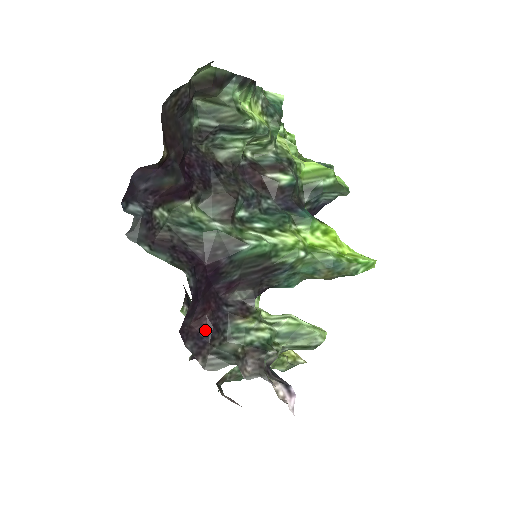
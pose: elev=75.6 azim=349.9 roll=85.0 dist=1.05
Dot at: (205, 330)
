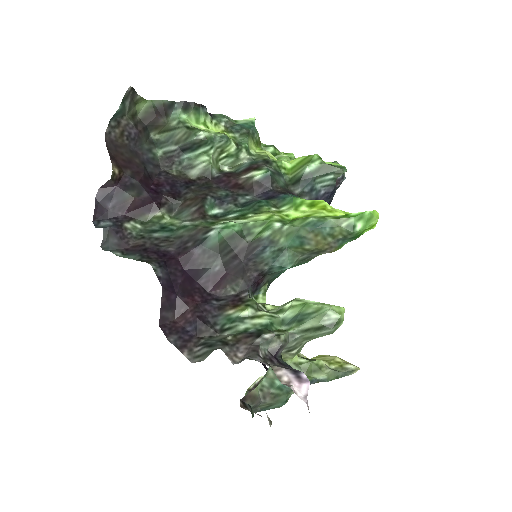
Dot at: (190, 323)
